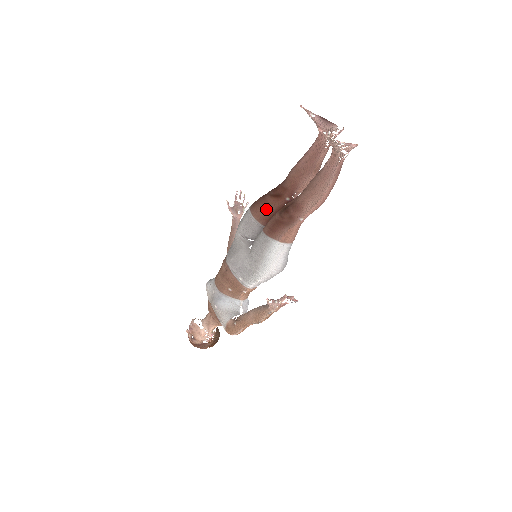
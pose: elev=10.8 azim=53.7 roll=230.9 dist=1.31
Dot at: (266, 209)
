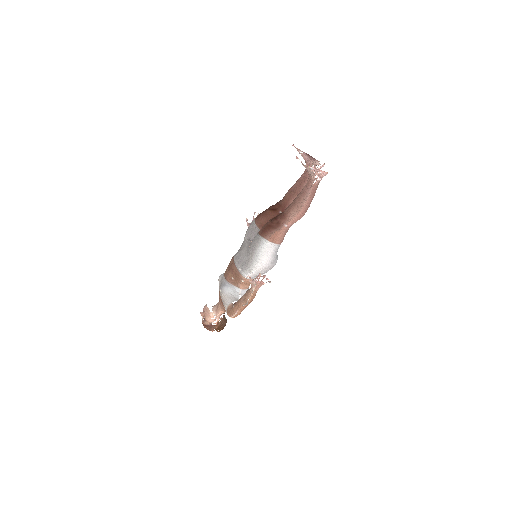
Dot at: (265, 219)
